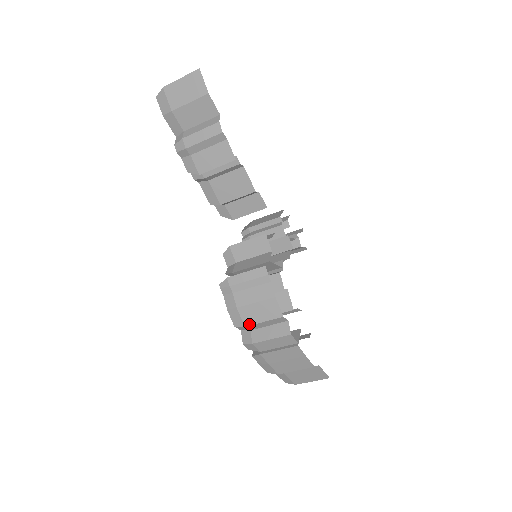
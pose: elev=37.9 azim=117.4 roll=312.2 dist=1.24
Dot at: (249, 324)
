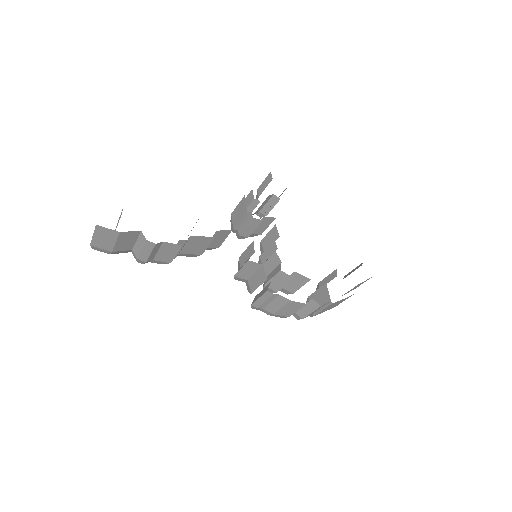
Dot at: (290, 315)
